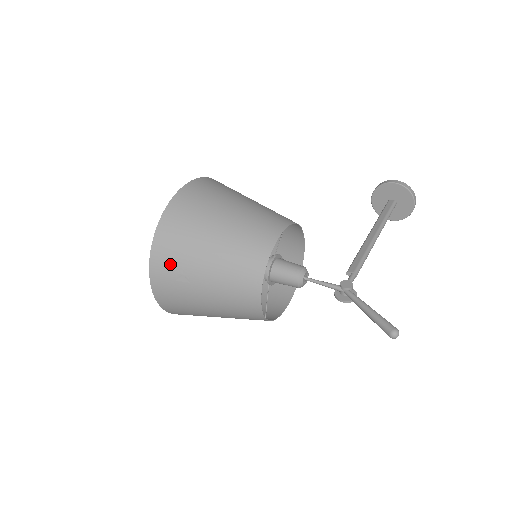
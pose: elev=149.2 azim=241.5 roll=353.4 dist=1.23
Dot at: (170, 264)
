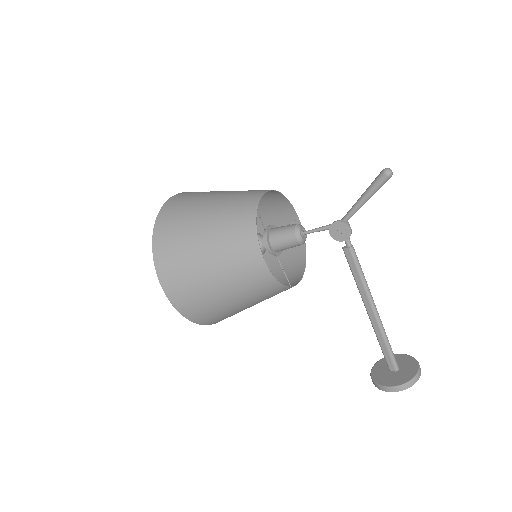
Dot at: occluded
